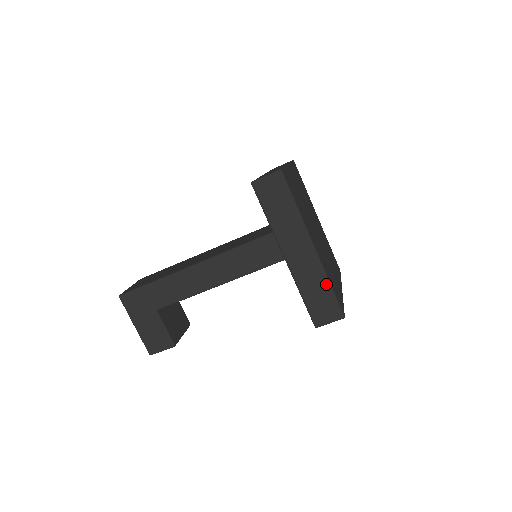
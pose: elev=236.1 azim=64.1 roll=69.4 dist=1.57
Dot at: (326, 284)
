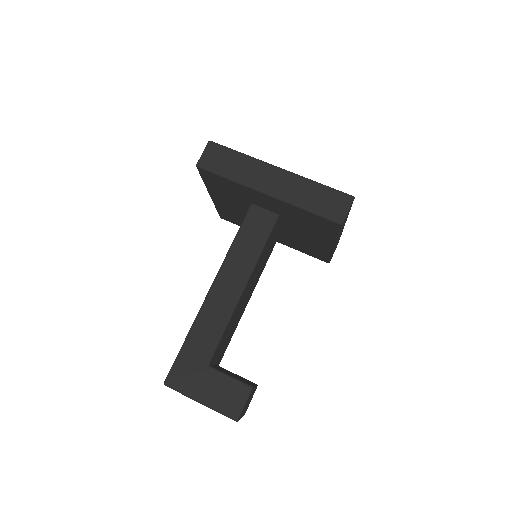
Dot at: (315, 185)
